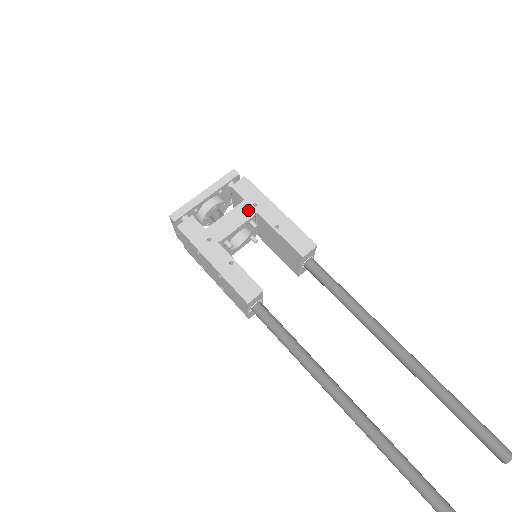
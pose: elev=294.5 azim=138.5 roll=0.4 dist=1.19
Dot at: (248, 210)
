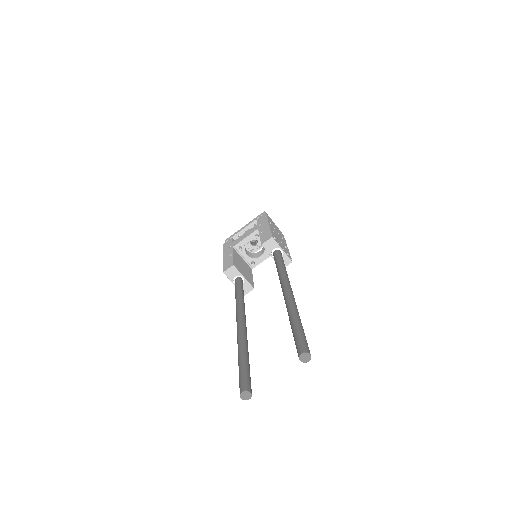
Dot at: (255, 228)
